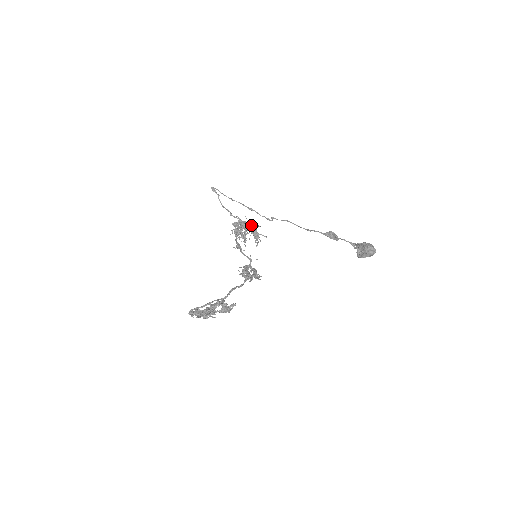
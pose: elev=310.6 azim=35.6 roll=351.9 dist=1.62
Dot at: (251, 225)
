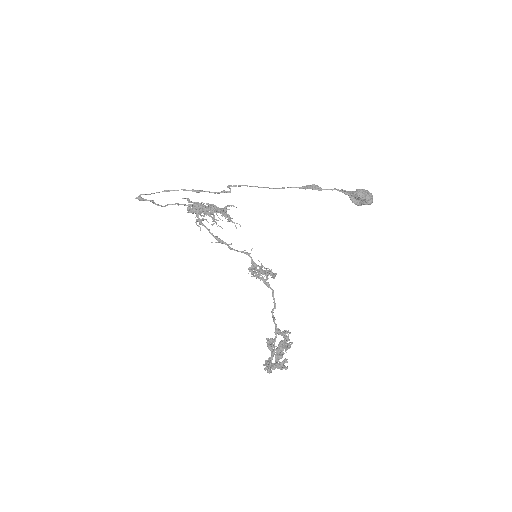
Dot at: (214, 211)
